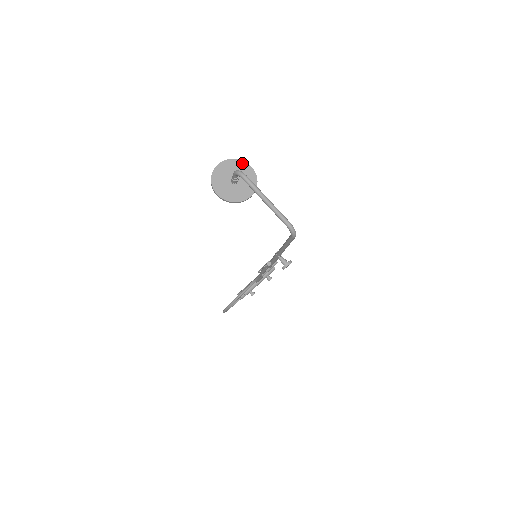
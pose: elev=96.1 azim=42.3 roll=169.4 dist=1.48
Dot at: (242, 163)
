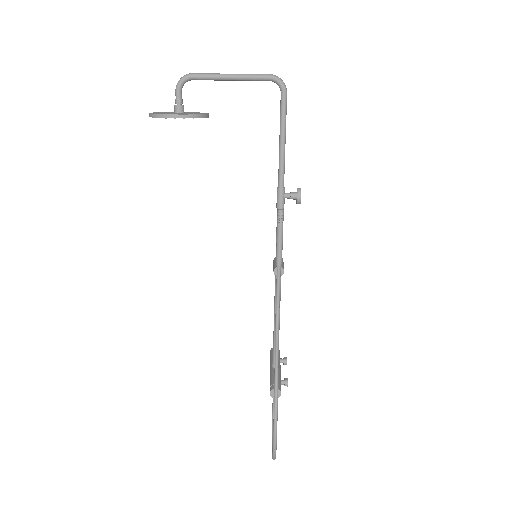
Dot at: (173, 112)
